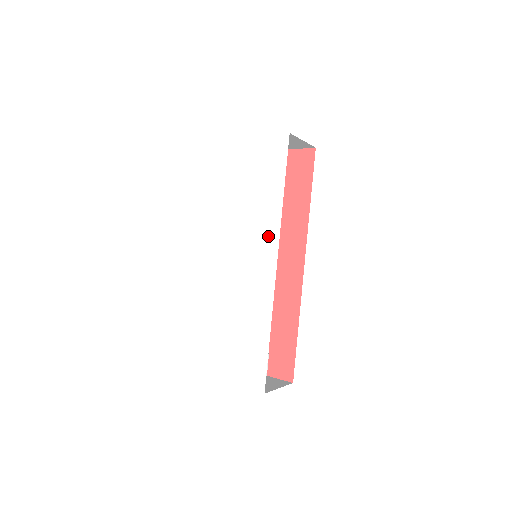
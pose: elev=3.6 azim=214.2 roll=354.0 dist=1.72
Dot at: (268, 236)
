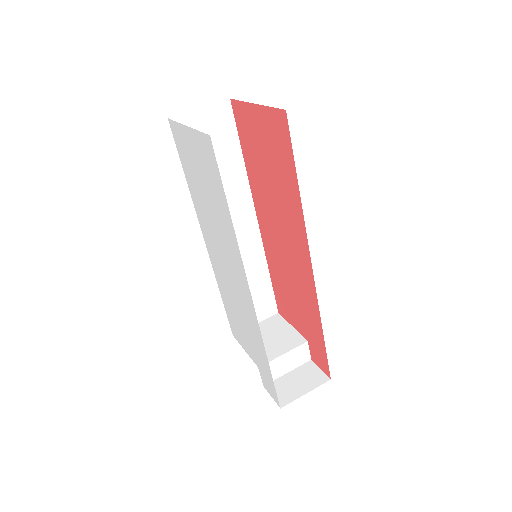
Dot at: (237, 262)
